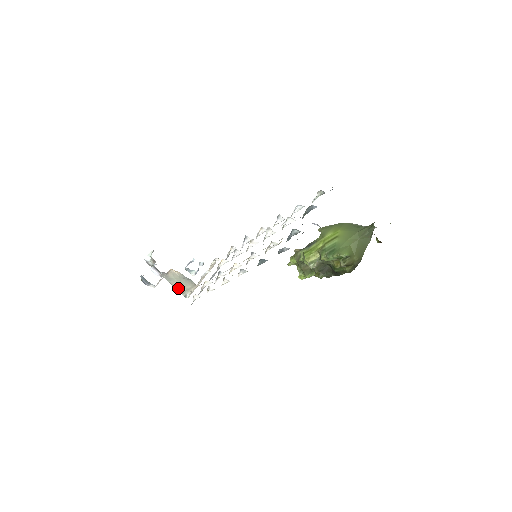
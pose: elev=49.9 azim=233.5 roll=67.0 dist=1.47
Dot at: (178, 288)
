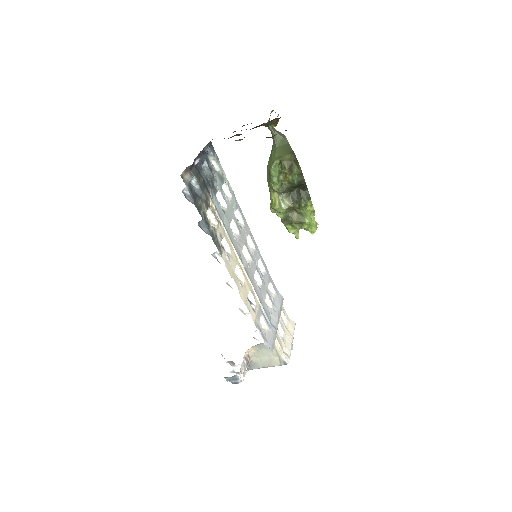
Dot at: (272, 363)
